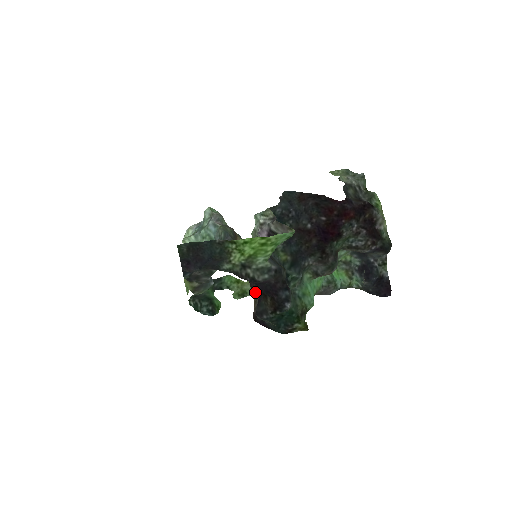
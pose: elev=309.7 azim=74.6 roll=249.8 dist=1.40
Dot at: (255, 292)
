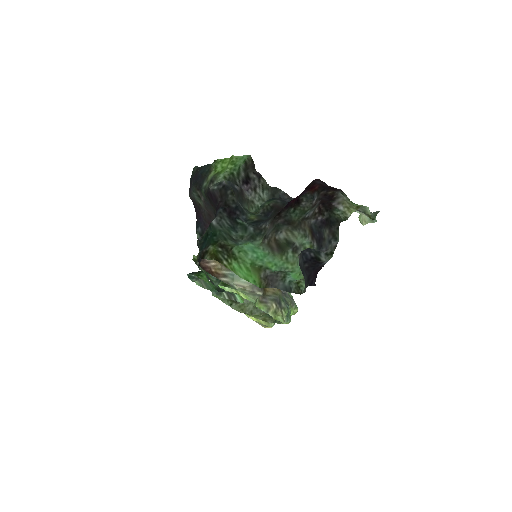
Dot at: occluded
